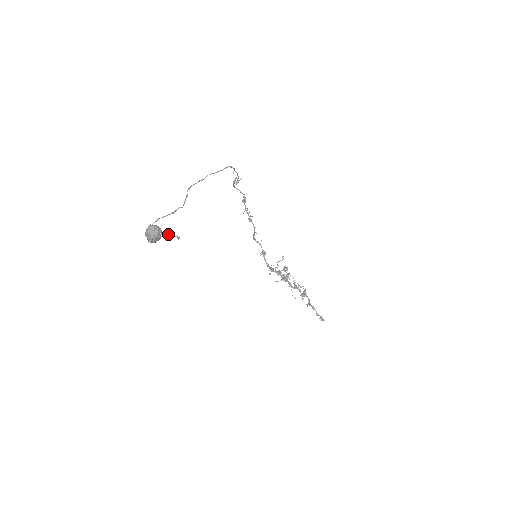
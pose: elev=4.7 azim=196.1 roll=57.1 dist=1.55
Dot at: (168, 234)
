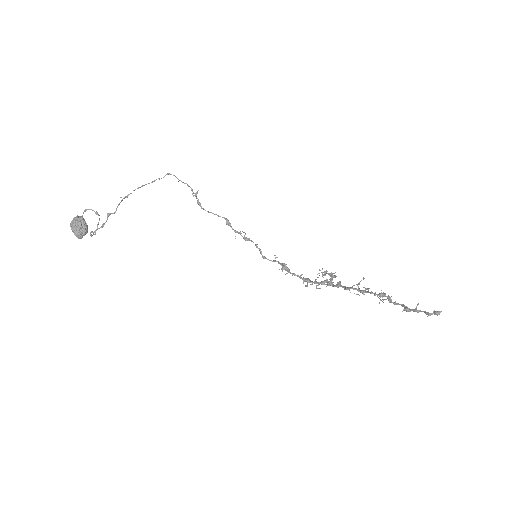
Dot at: occluded
